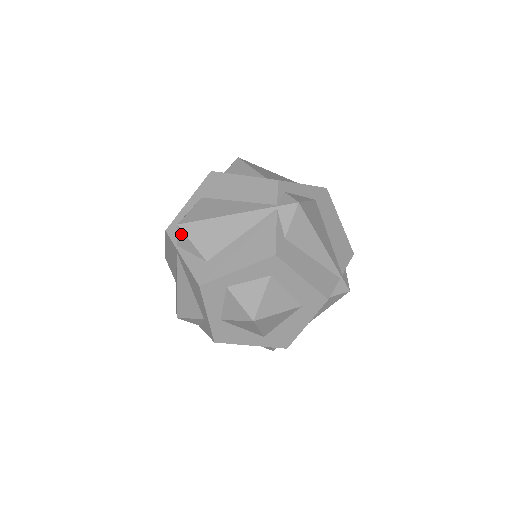
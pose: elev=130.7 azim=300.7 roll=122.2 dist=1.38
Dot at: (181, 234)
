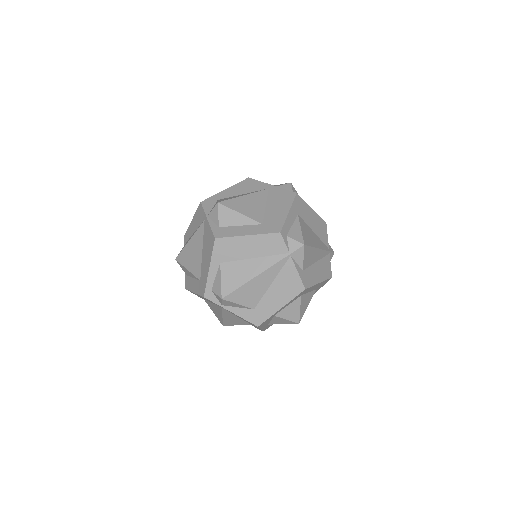
Dot at: (226, 302)
